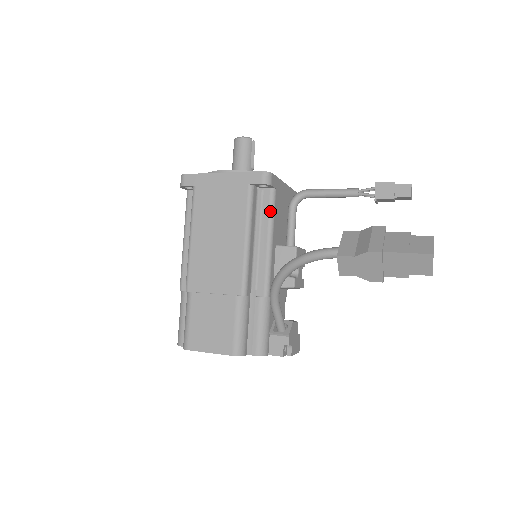
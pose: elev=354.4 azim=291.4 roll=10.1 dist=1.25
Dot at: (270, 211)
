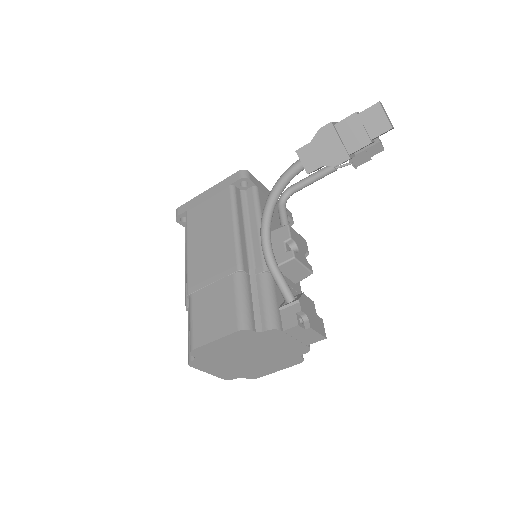
Dot at: (255, 202)
